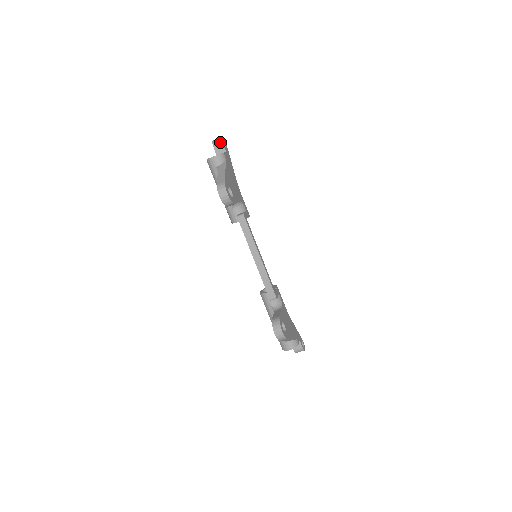
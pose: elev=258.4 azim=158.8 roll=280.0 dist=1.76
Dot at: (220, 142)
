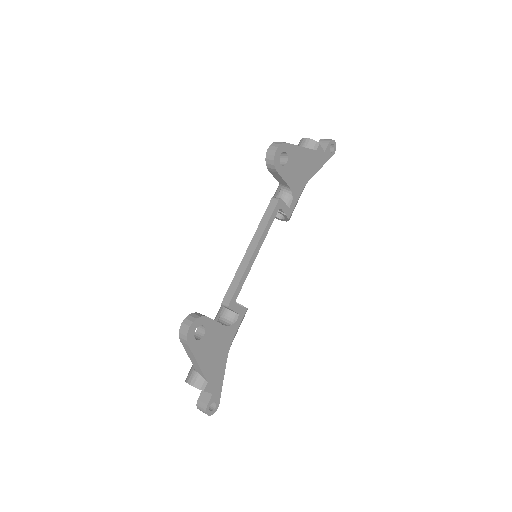
Dot at: (328, 141)
